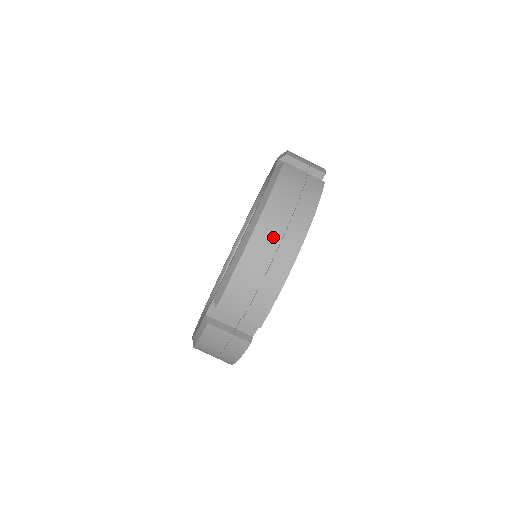
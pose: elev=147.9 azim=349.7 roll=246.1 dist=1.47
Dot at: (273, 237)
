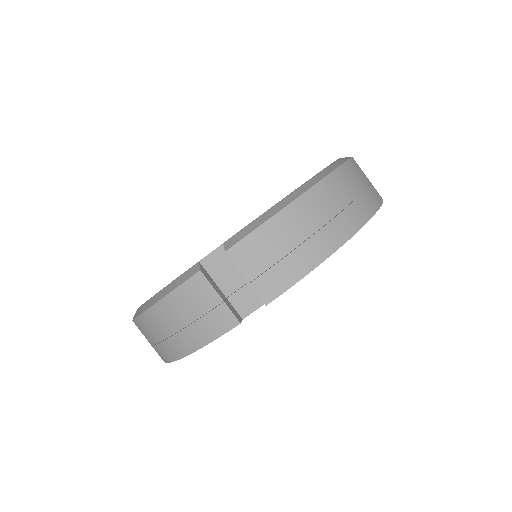
Dot at: (332, 204)
